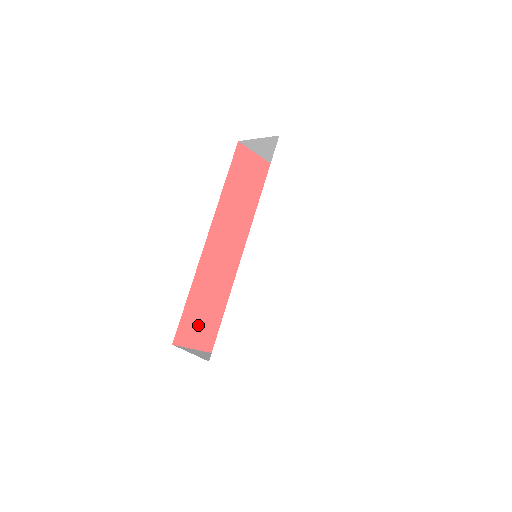
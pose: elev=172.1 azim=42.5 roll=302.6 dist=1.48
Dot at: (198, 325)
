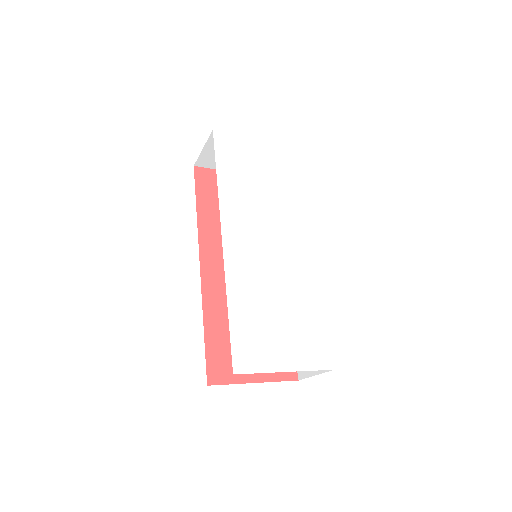
Dot at: (231, 356)
